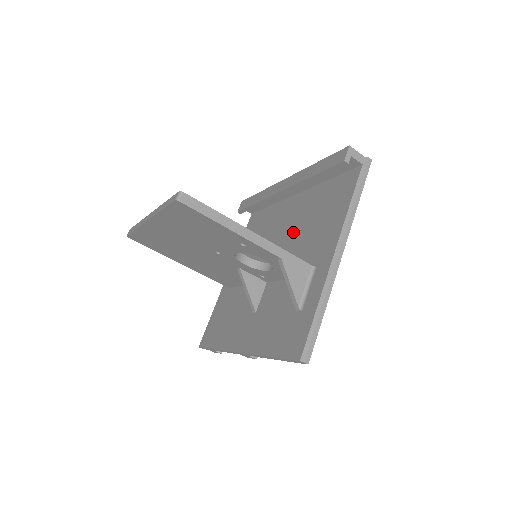
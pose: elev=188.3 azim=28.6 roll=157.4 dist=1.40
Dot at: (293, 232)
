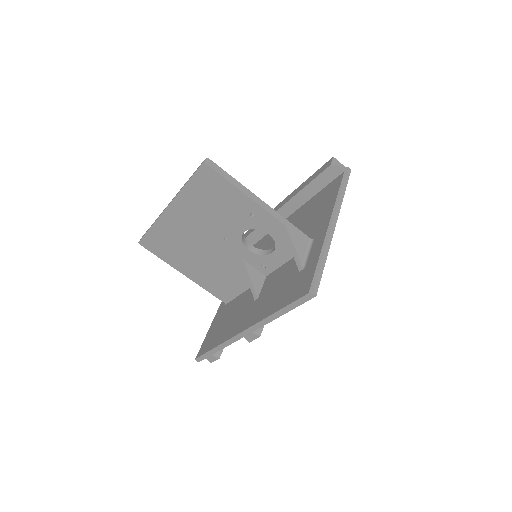
Dot at: occluded
